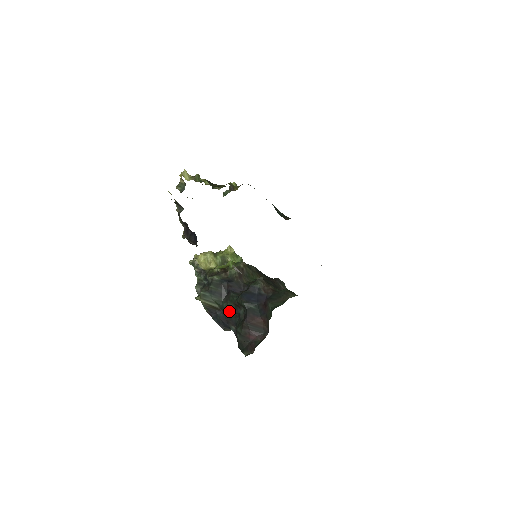
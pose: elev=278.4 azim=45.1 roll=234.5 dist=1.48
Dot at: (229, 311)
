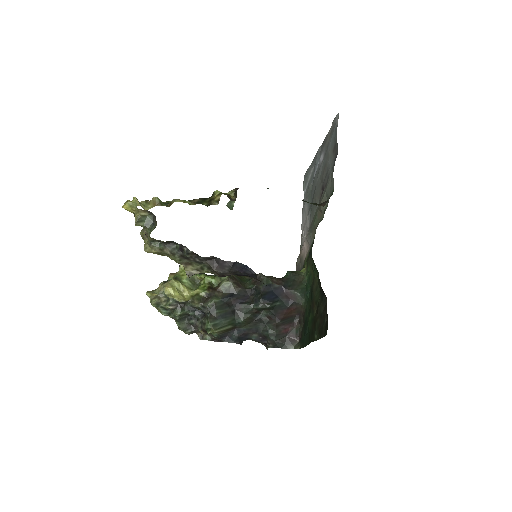
Dot at: (247, 323)
